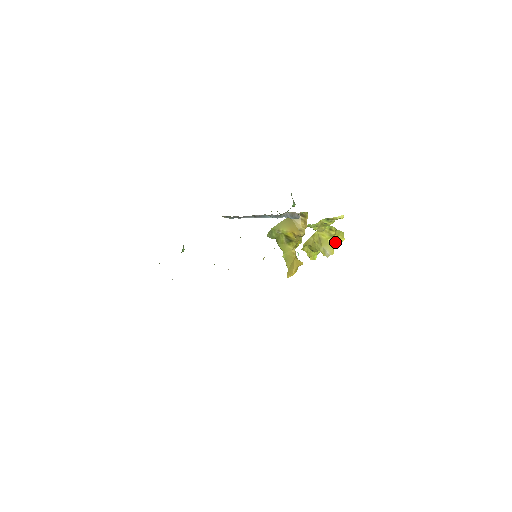
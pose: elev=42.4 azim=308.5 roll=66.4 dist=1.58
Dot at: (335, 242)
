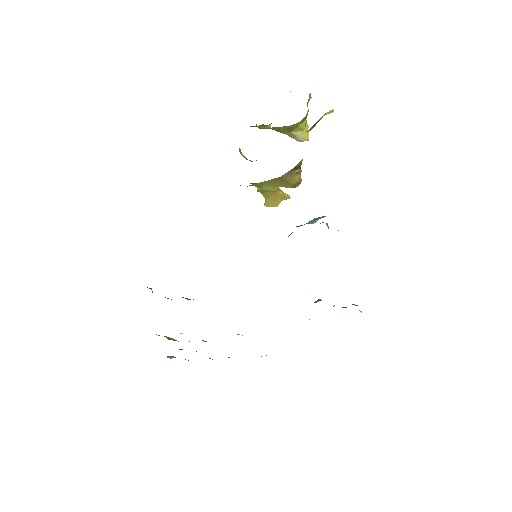
Dot at: occluded
